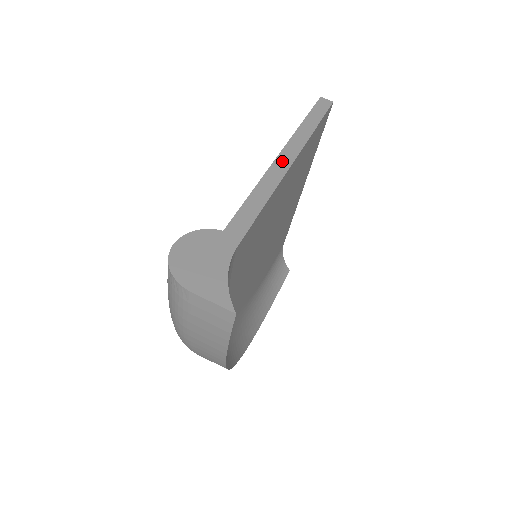
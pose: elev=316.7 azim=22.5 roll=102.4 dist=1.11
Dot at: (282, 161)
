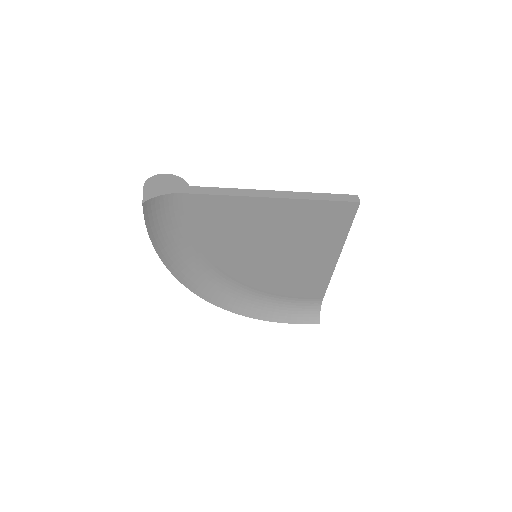
Dot at: (266, 193)
